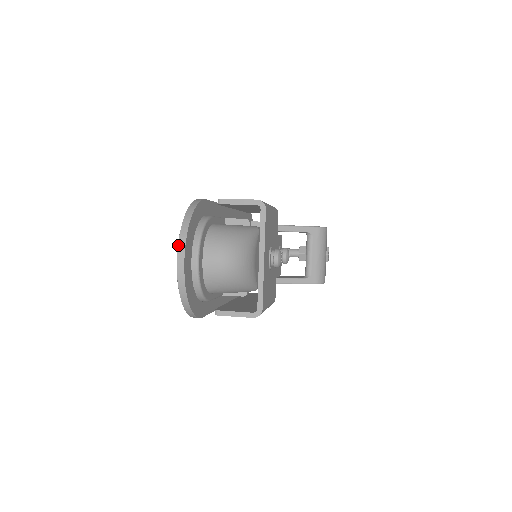
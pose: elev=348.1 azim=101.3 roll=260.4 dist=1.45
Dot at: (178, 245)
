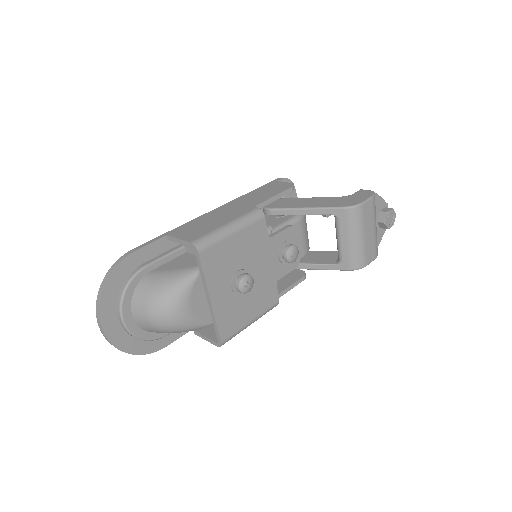
Dot at: (96, 315)
